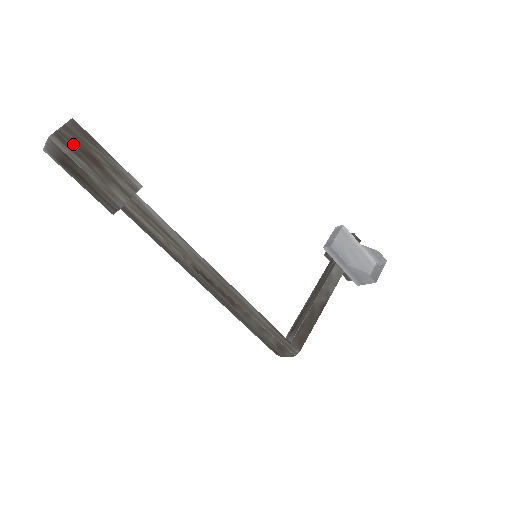
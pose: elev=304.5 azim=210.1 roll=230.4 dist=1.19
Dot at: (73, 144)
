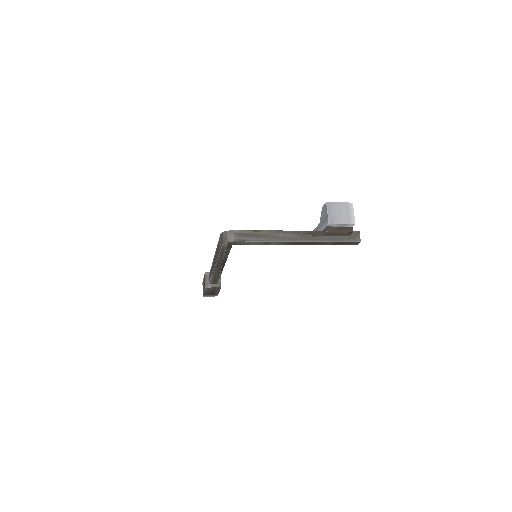
Dot at: occluded
